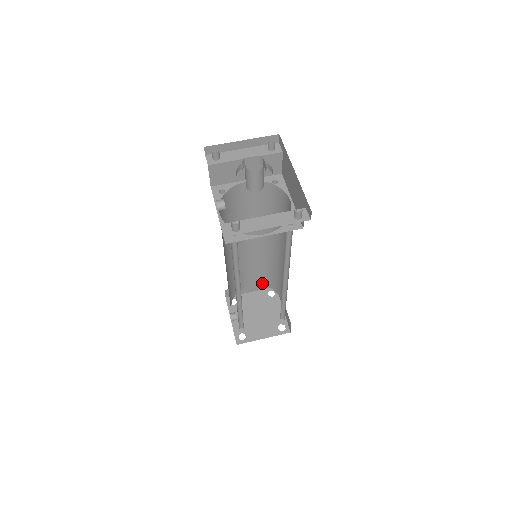
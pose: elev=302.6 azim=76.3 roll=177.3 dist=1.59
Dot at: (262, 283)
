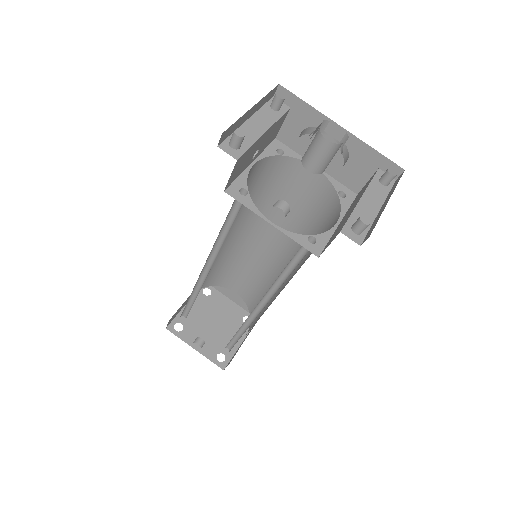
Dot at: (203, 286)
